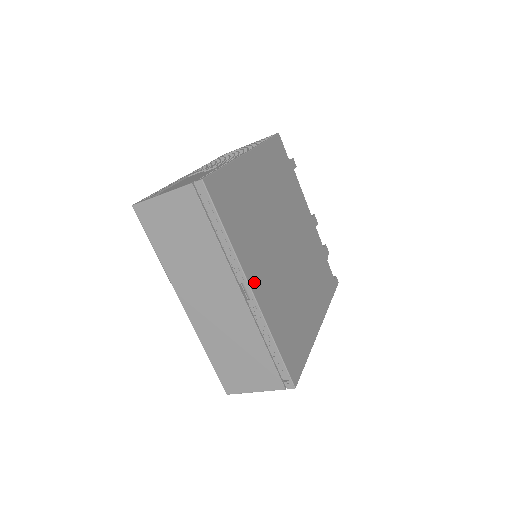
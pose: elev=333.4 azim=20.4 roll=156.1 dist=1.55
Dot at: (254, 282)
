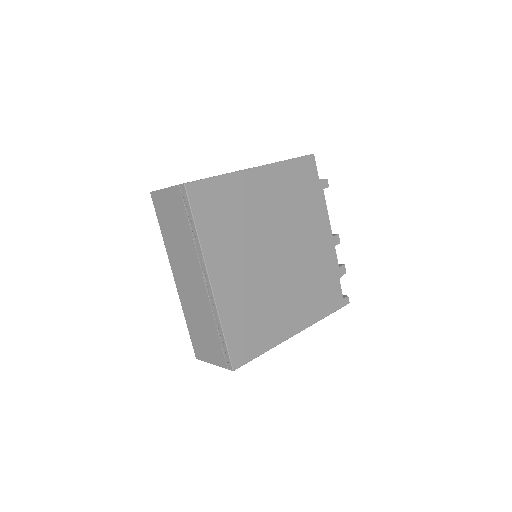
Dot at: (216, 274)
